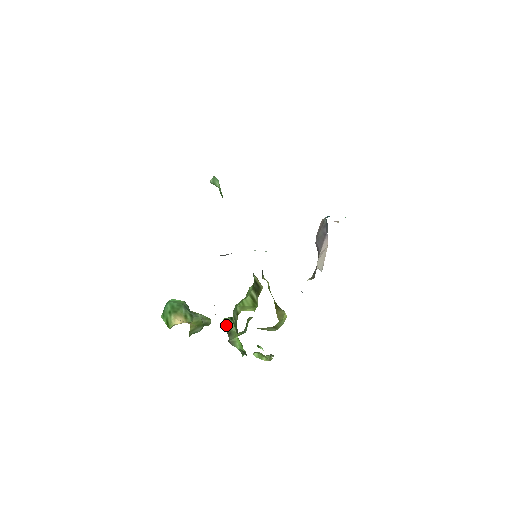
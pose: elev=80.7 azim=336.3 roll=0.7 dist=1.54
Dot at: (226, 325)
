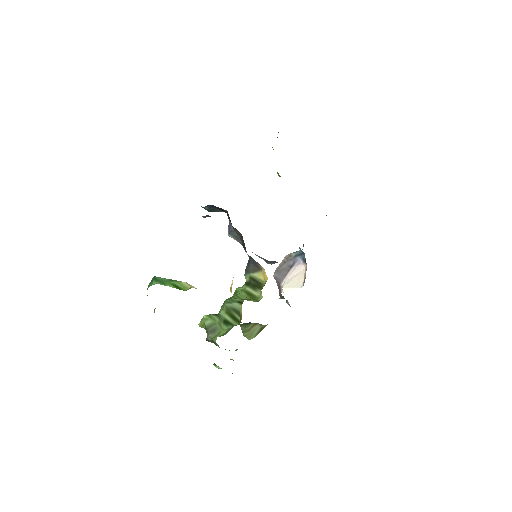
Dot at: (209, 321)
